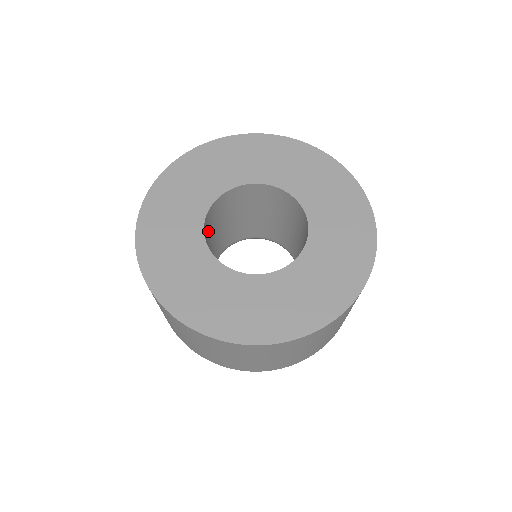
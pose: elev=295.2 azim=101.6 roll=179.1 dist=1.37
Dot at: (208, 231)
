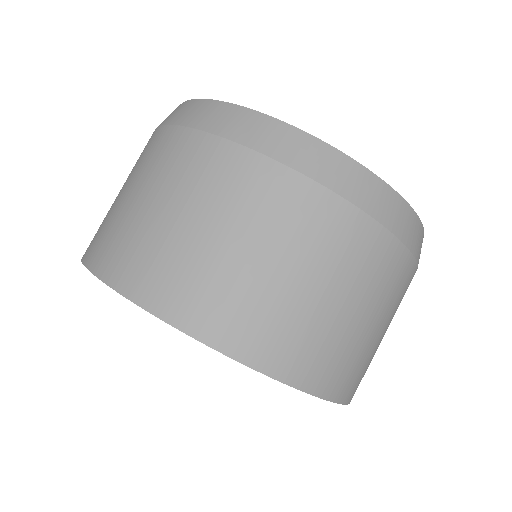
Dot at: occluded
